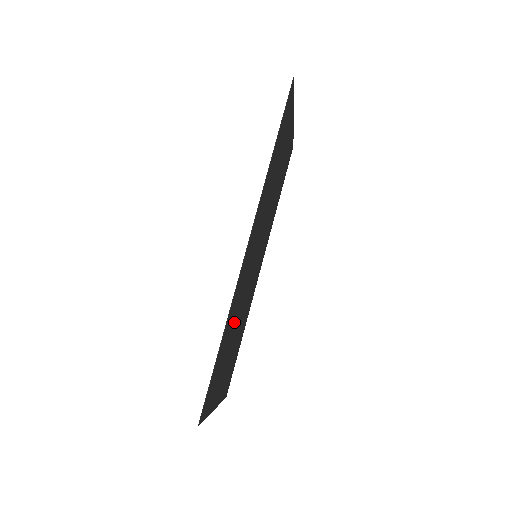
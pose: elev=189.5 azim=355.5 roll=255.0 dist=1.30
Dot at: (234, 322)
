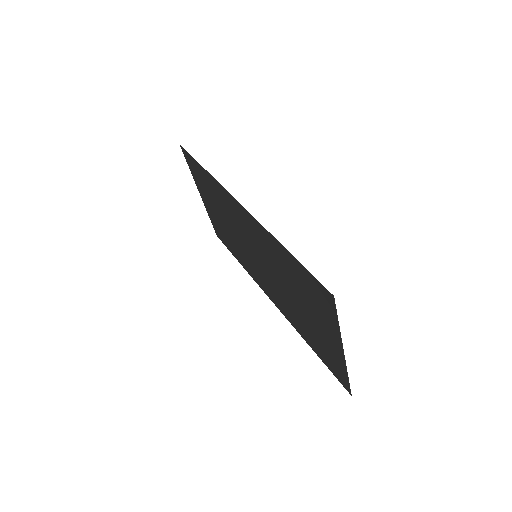
Dot at: (284, 274)
